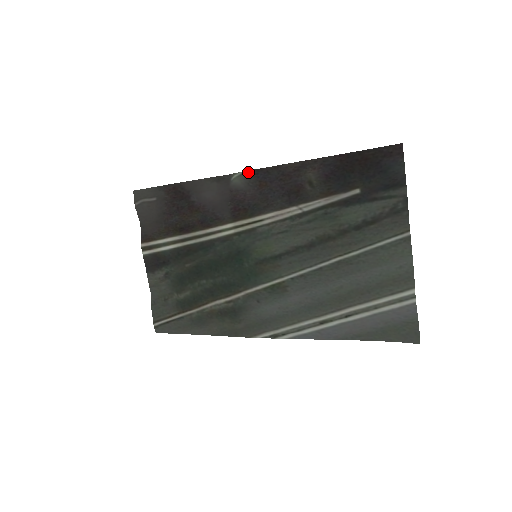
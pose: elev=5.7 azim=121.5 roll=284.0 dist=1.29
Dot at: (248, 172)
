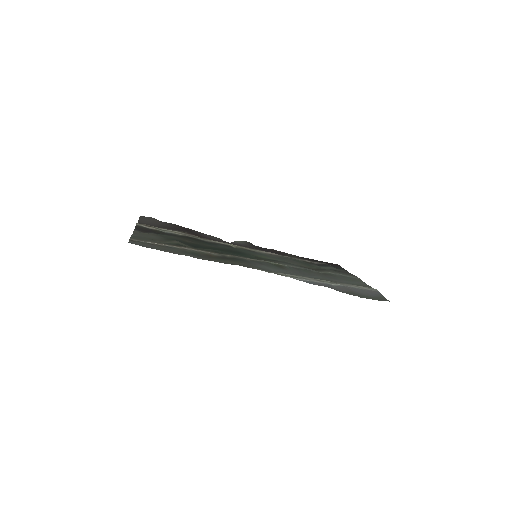
Dot at: (248, 242)
